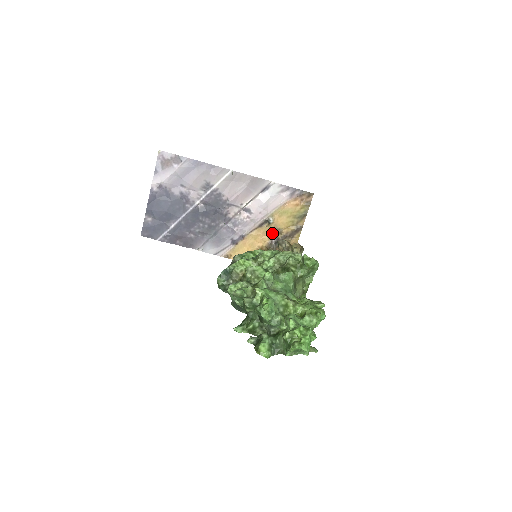
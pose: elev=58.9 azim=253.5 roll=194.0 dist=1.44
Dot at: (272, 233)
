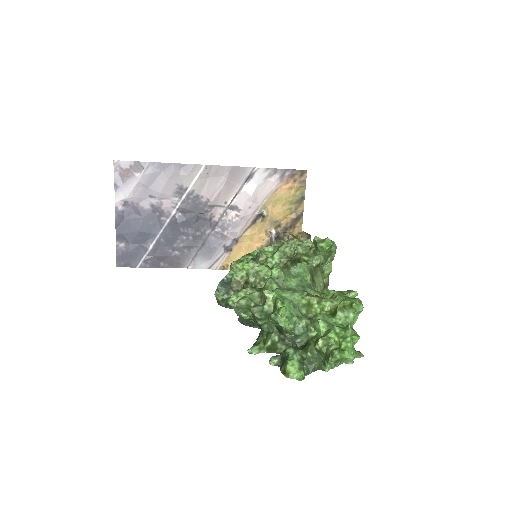
Dot at: (269, 228)
